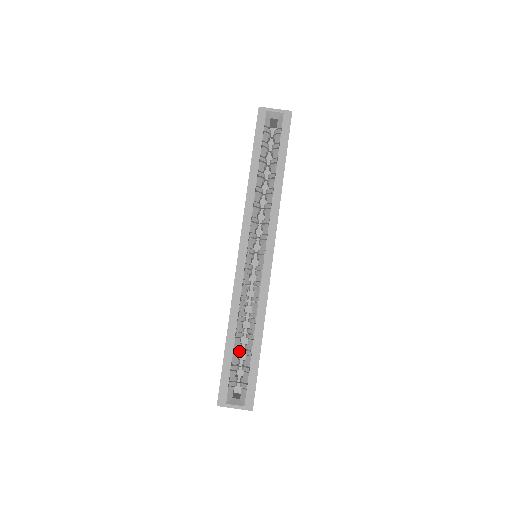
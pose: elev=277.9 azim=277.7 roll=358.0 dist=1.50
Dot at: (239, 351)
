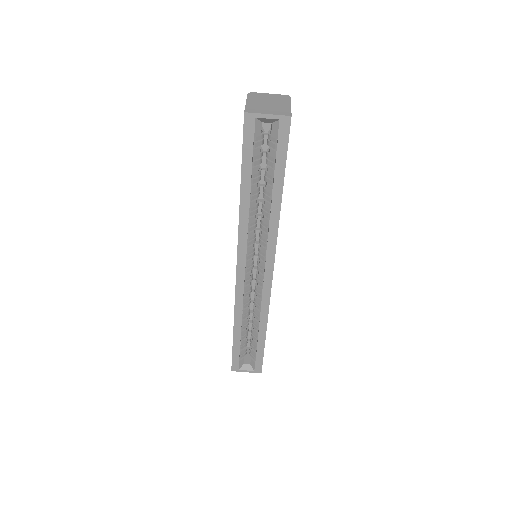
Dot at: (246, 335)
